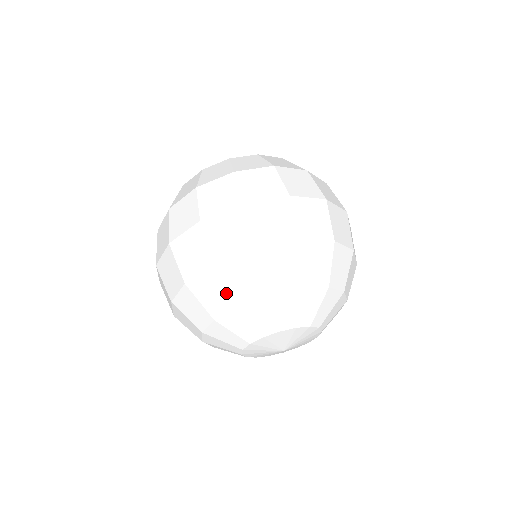
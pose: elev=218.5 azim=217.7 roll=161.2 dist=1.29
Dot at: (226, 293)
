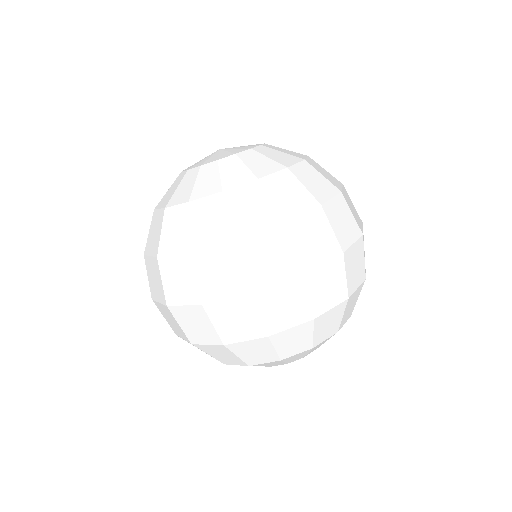
Dot at: occluded
